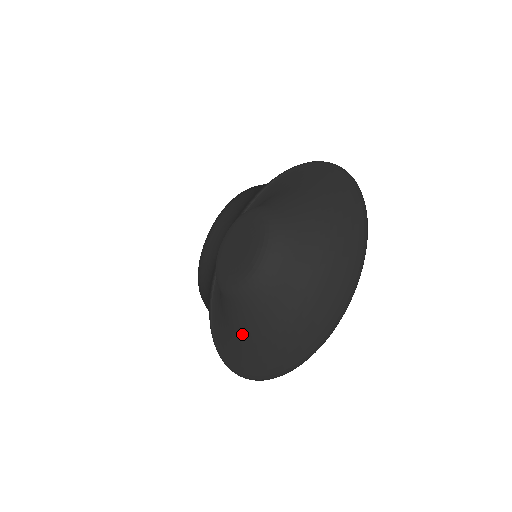
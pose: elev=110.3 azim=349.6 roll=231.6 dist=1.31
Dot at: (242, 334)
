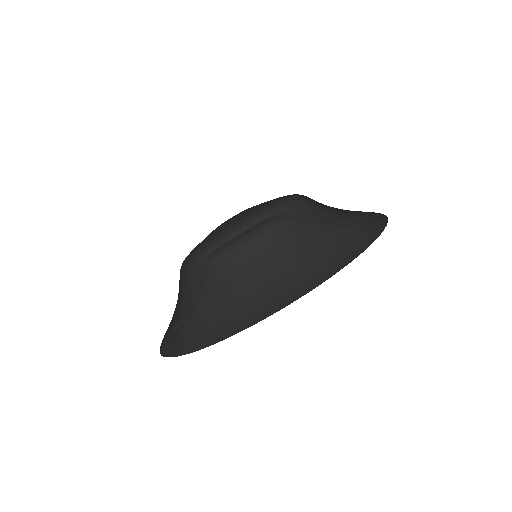
Dot at: (191, 313)
